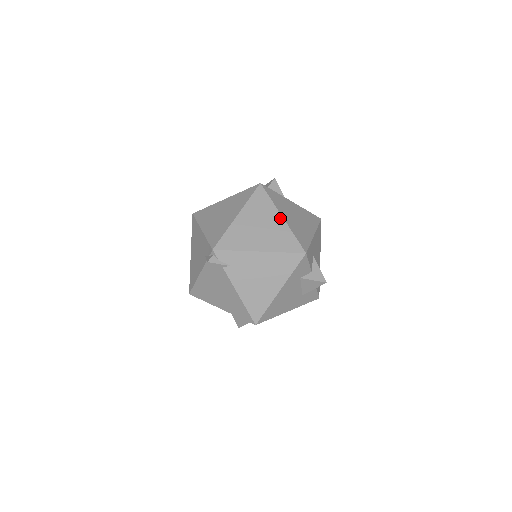
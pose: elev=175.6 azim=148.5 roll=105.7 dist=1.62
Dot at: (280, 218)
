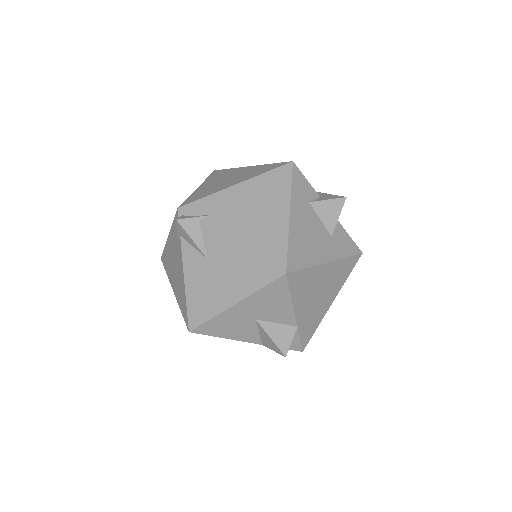
Dot at: (248, 167)
